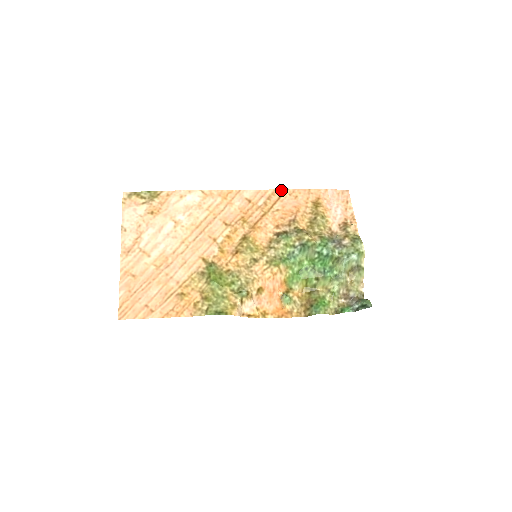
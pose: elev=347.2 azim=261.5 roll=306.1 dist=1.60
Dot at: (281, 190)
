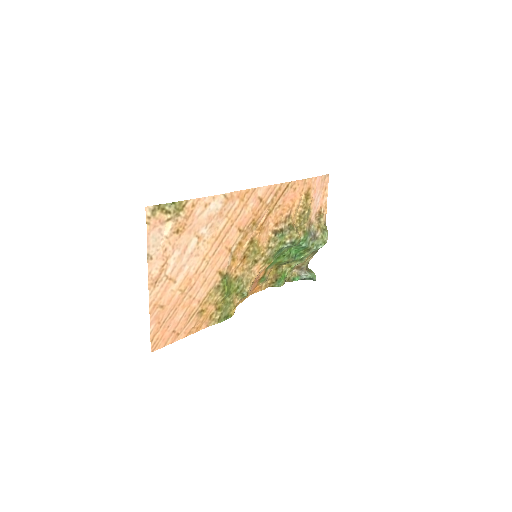
Dot at: (286, 183)
